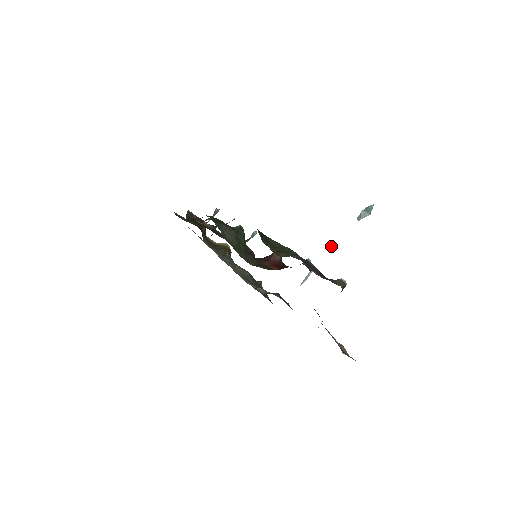
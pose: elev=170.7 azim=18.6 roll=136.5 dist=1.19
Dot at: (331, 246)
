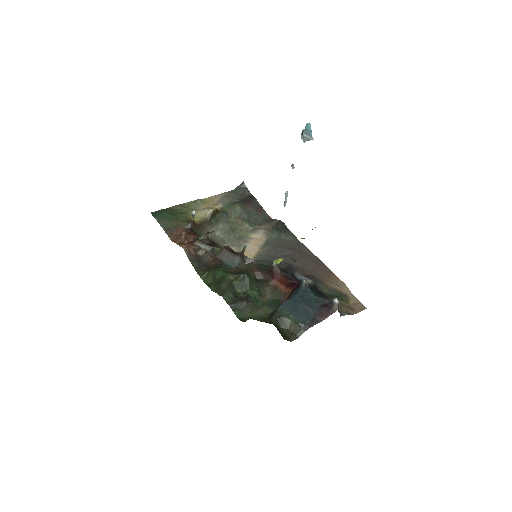
Dot at: occluded
